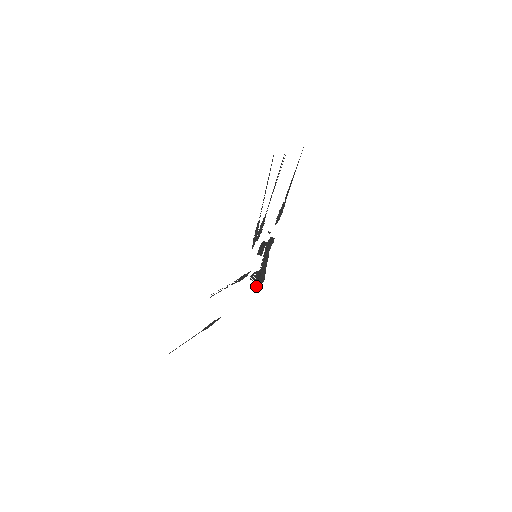
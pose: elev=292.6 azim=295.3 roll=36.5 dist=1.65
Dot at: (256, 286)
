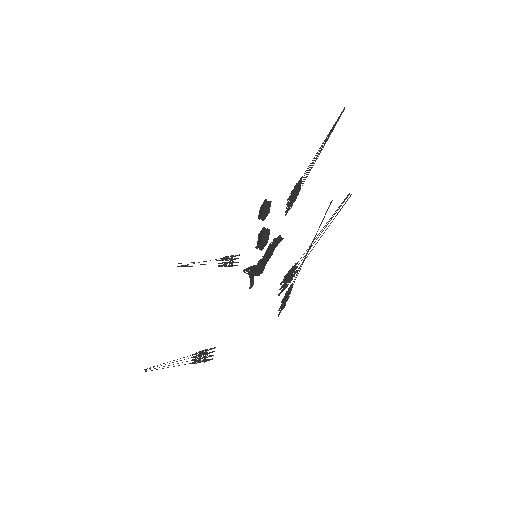
Dot at: (252, 280)
